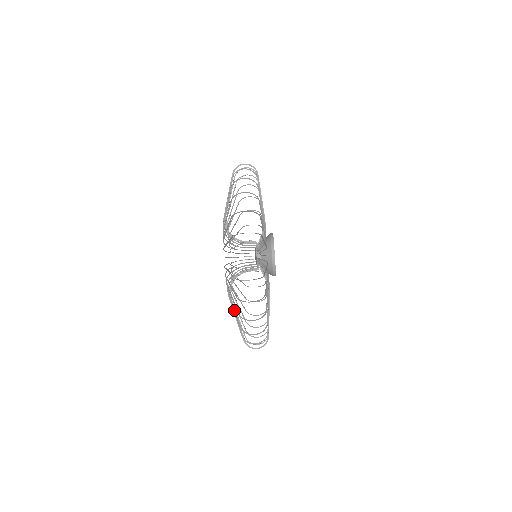
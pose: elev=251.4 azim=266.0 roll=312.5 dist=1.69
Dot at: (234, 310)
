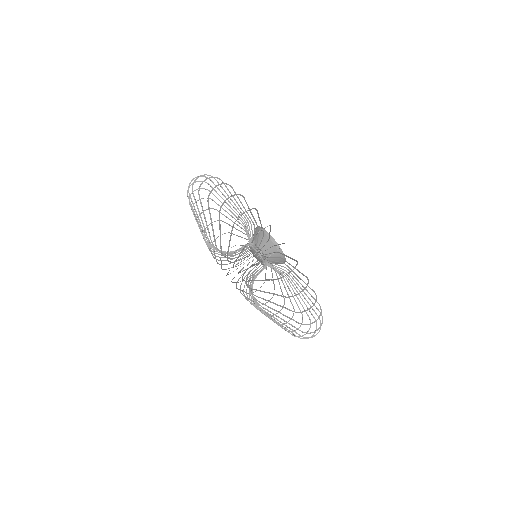
Dot at: (260, 280)
